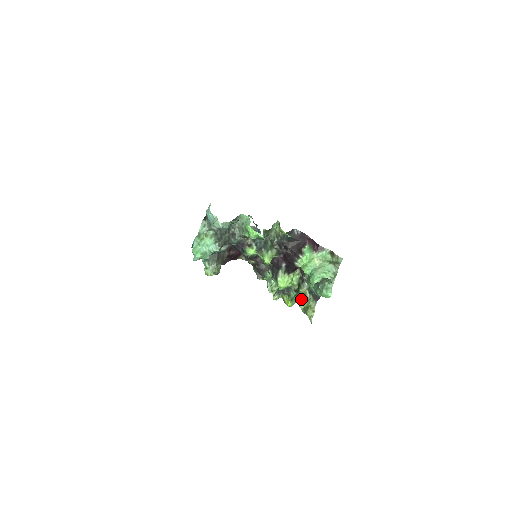
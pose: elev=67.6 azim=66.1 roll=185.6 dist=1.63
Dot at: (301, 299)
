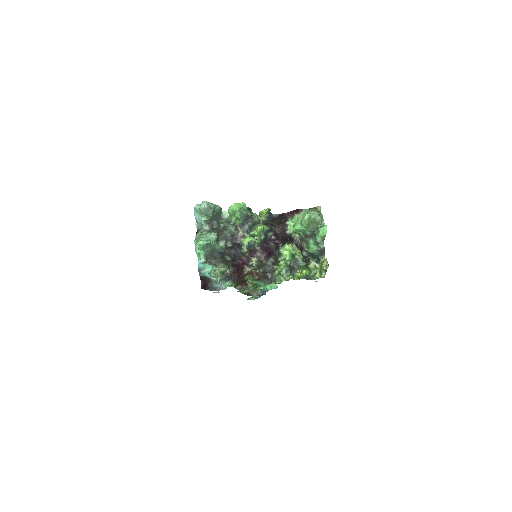
Dot at: (314, 273)
